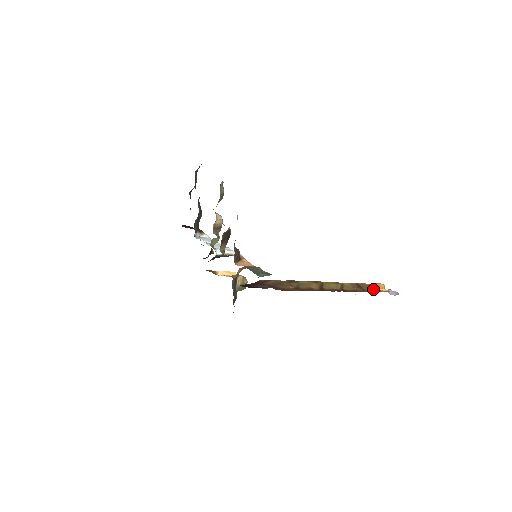
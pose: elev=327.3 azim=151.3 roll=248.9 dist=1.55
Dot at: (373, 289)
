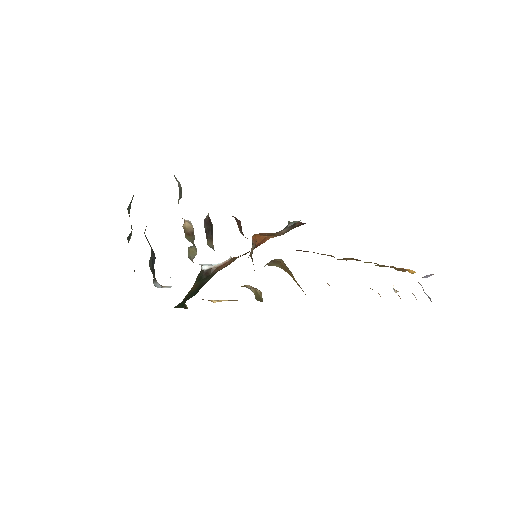
Dot at: occluded
